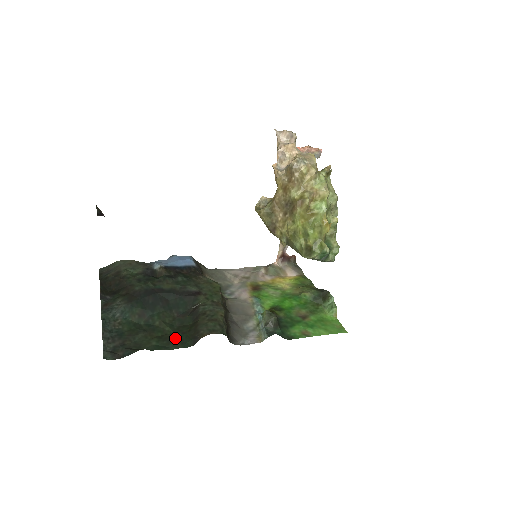
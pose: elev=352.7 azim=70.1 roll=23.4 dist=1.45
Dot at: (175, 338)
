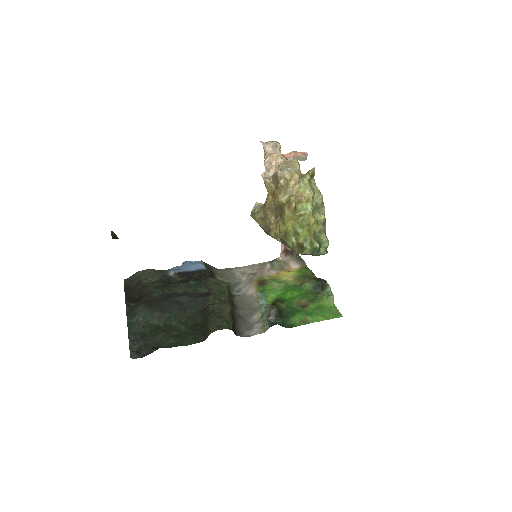
Dot at: (189, 335)
